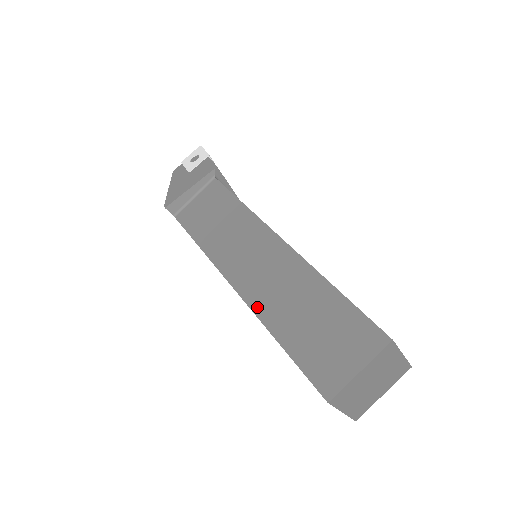
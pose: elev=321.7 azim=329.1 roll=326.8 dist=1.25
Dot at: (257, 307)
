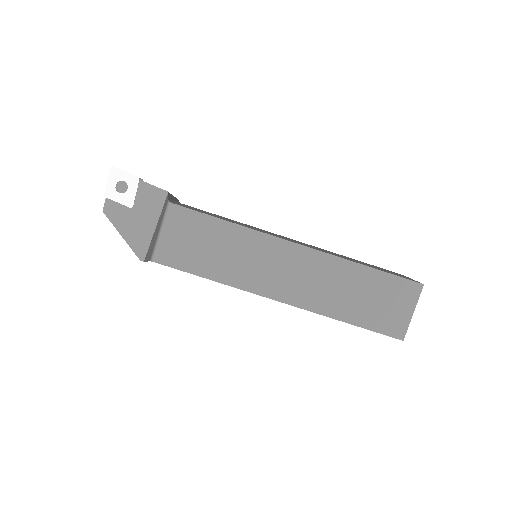
Dot at: (312, 307)
